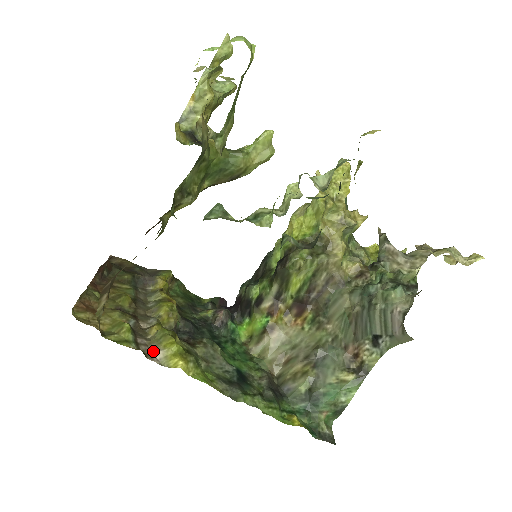
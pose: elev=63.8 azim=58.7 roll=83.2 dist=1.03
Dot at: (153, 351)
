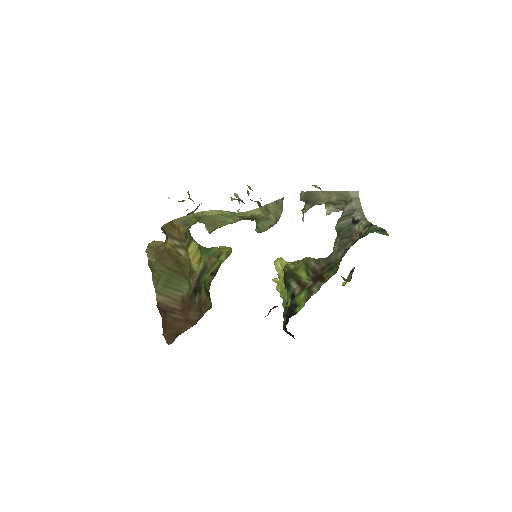
Dot at: occluded
